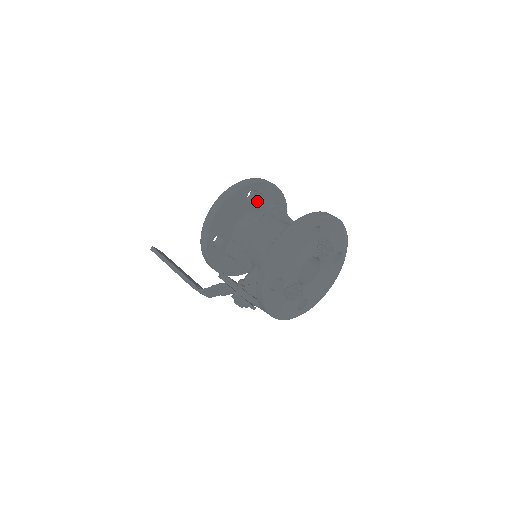
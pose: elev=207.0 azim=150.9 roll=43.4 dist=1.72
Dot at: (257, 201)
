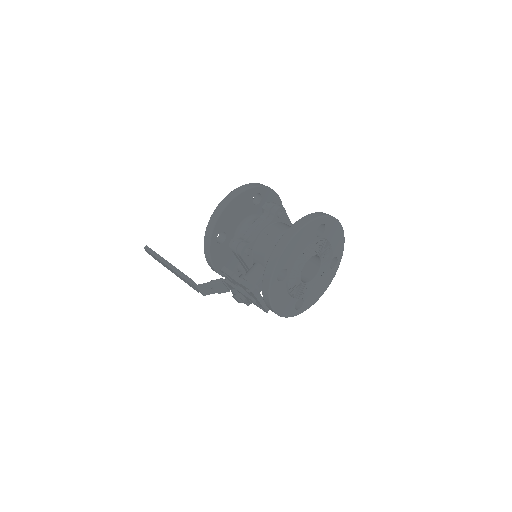
Dot at: (260, 205)
